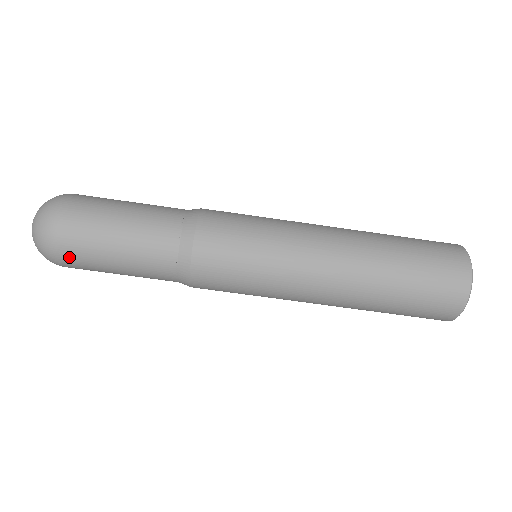
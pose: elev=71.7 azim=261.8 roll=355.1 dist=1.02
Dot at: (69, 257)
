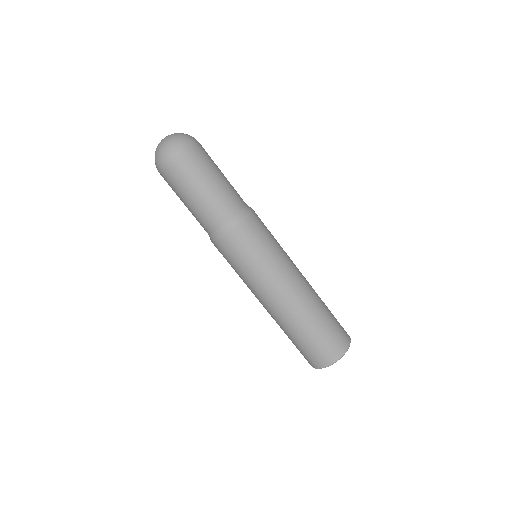
Dot at: (172, 173)
